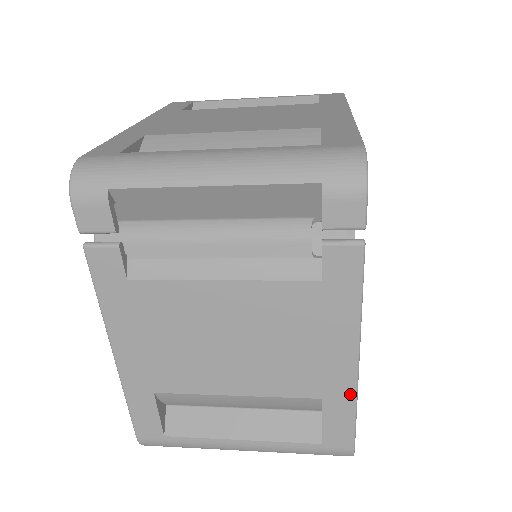
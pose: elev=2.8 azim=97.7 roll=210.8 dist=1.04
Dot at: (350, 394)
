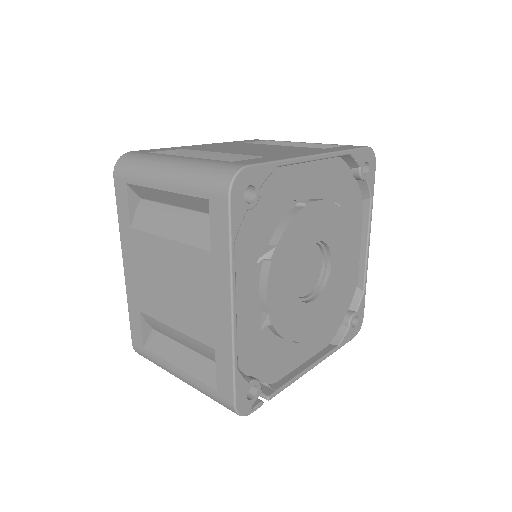
Dot at: occluded
